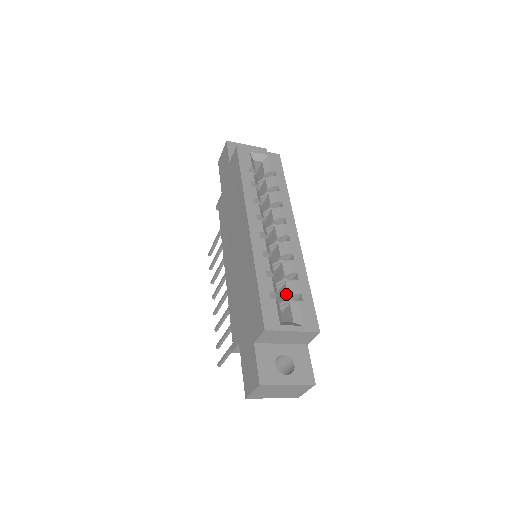
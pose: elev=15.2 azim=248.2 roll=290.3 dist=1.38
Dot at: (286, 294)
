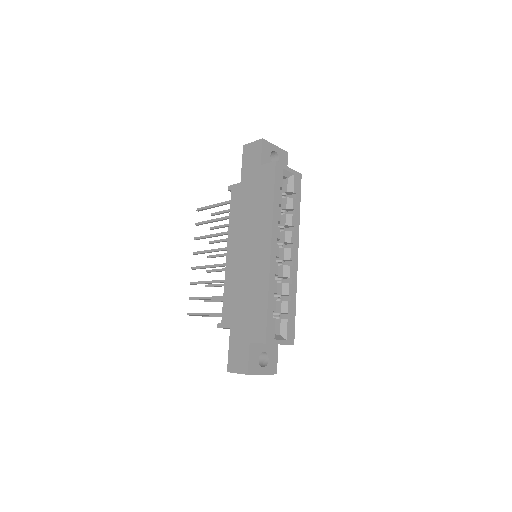
Dot at: (279, 310)
